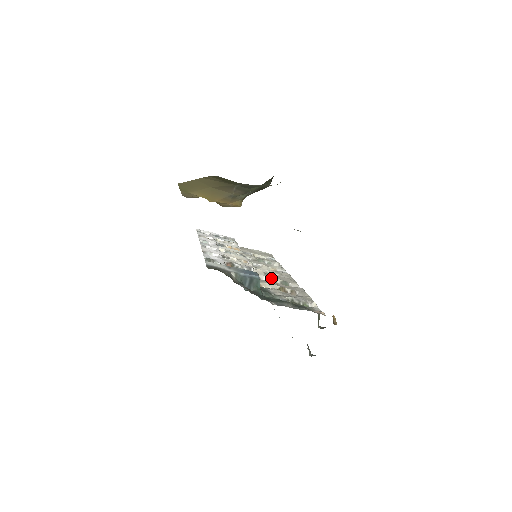
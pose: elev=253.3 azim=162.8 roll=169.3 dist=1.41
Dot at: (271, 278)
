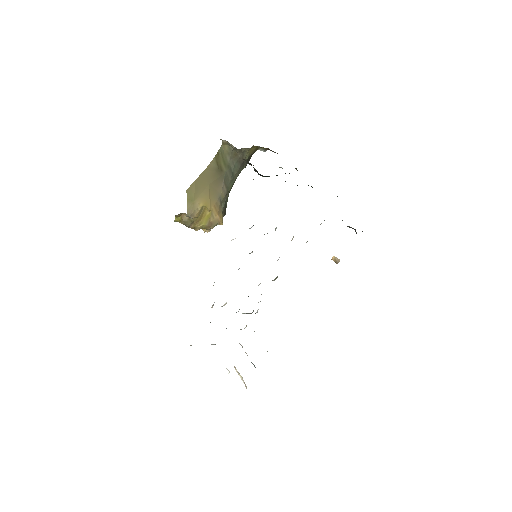
Dot at: occluded
